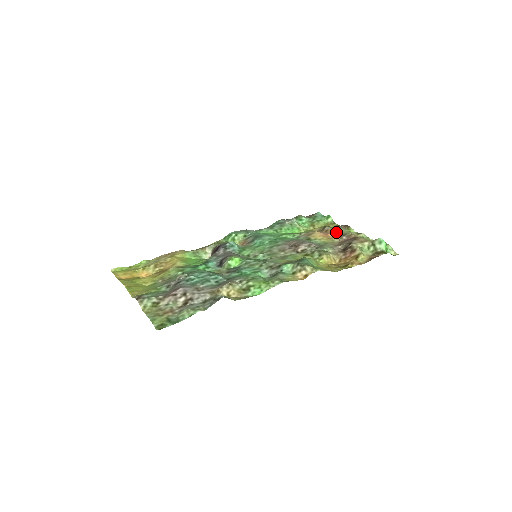
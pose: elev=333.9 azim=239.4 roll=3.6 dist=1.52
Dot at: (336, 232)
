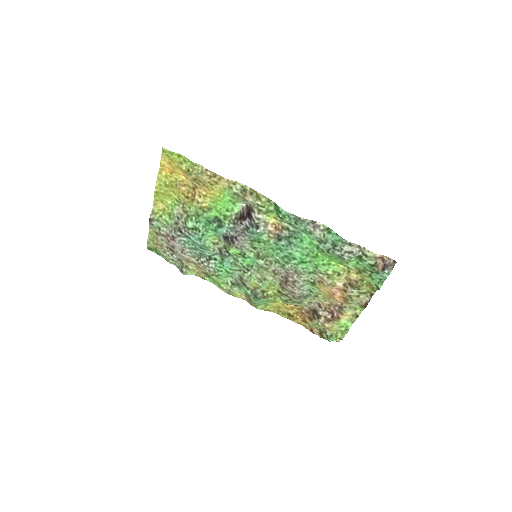
Dot at: (344, 300)
